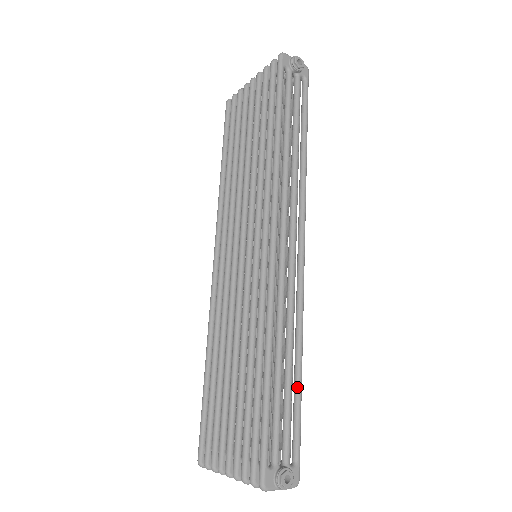
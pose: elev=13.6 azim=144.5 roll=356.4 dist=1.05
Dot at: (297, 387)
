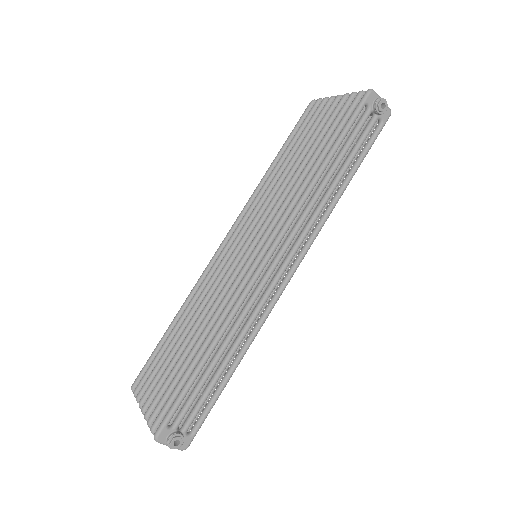
Dot at: (224, 380)
